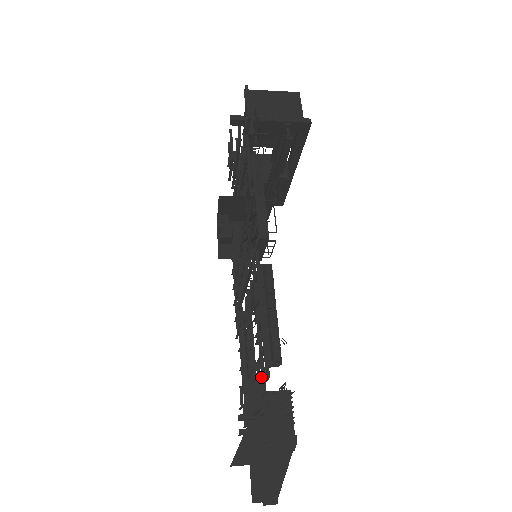
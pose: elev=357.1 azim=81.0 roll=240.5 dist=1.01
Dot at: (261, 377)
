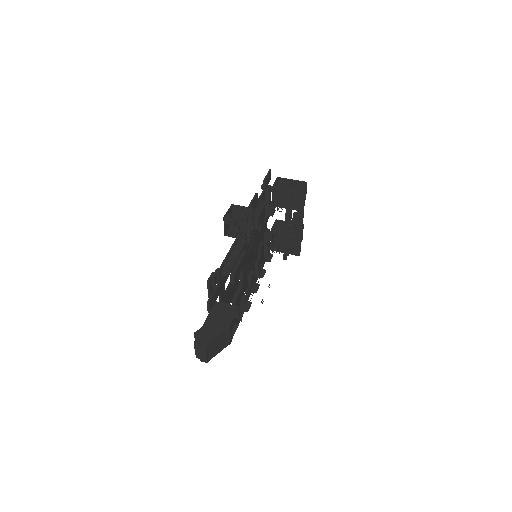
Dot at: (214, 272)
